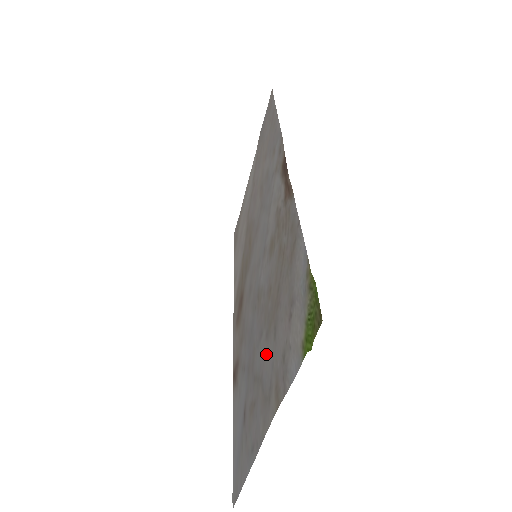
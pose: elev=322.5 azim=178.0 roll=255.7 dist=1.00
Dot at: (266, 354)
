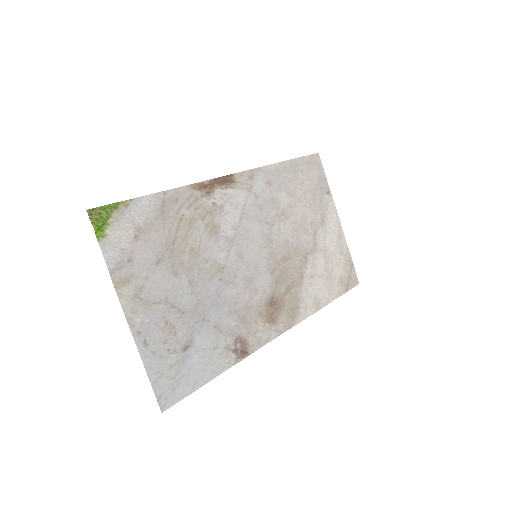
Dot at: (167, 283)
